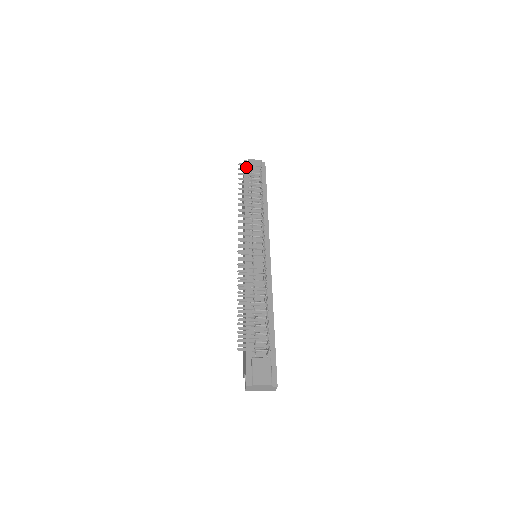
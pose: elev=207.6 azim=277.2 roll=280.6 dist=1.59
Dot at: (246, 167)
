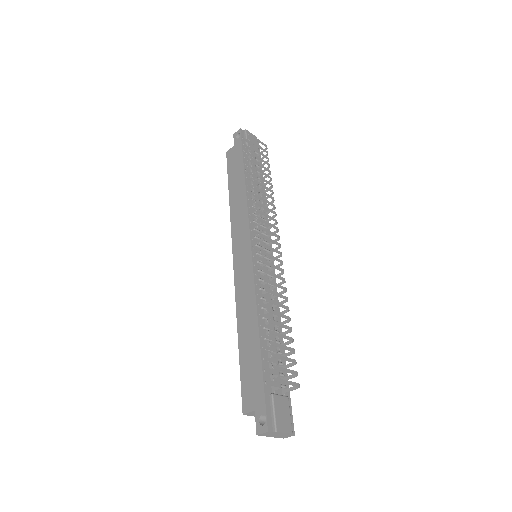
Dot at: occluded
